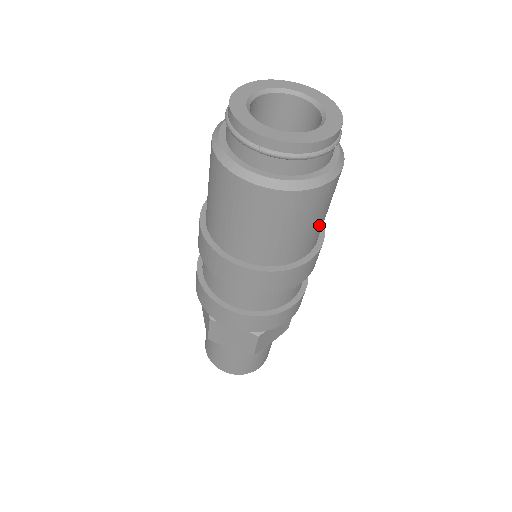
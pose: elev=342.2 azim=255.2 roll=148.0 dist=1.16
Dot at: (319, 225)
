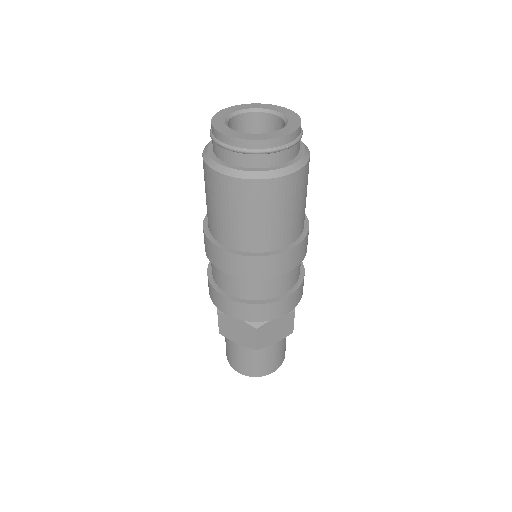
Dot at: (291, 218)
